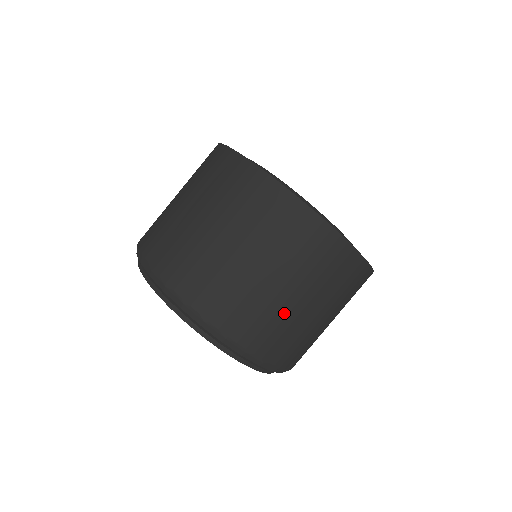
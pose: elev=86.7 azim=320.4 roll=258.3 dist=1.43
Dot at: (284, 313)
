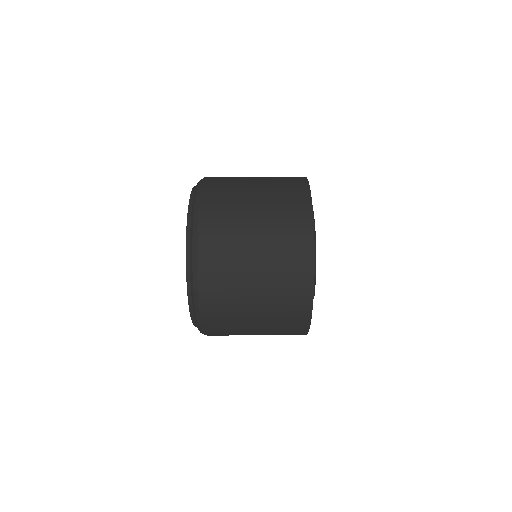
Dot at: (240, 232)
